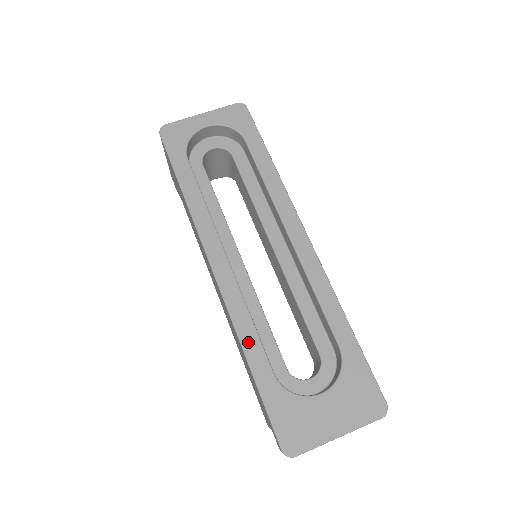
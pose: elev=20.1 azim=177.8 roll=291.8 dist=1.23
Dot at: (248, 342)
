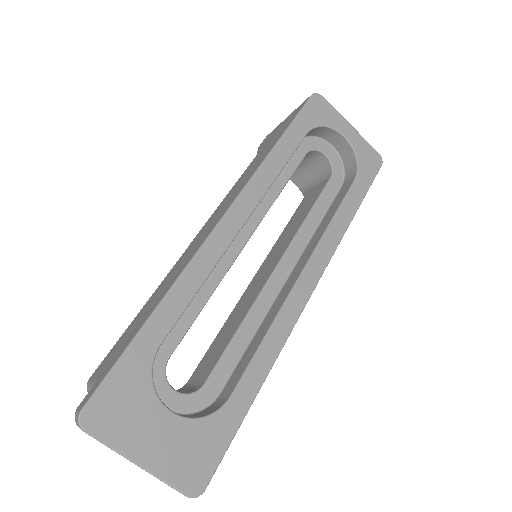
Dot at: (176, 297)
